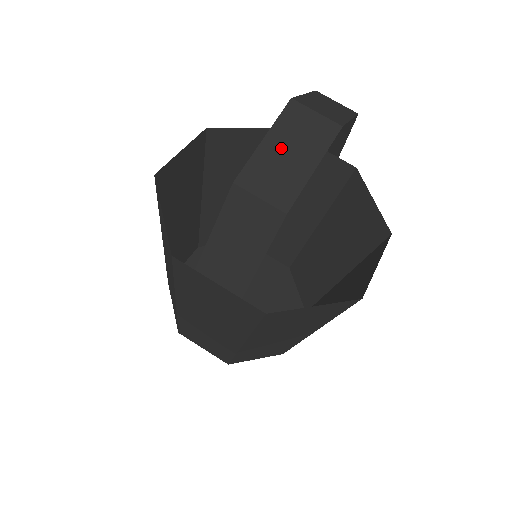
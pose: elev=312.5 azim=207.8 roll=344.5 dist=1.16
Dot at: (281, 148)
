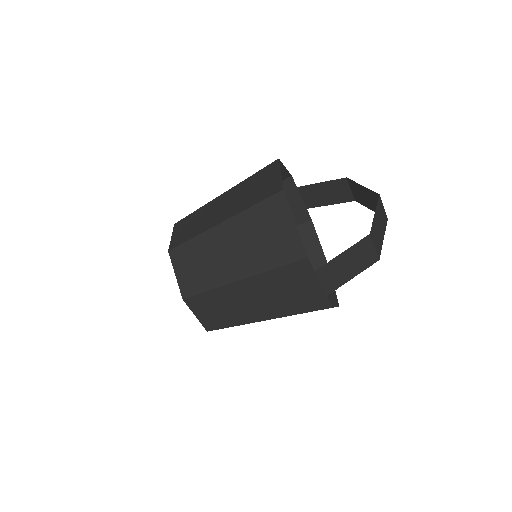
Dot at: (378, 221)
